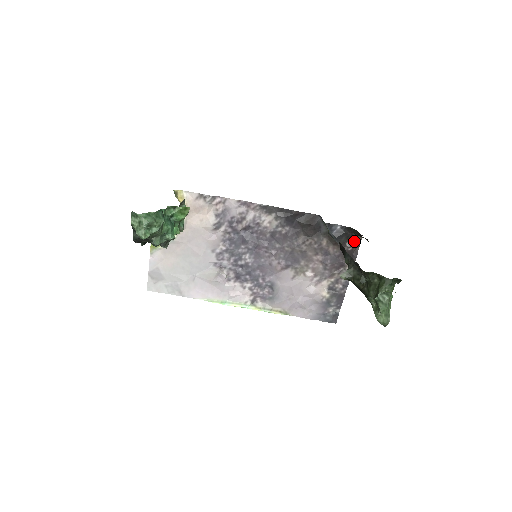
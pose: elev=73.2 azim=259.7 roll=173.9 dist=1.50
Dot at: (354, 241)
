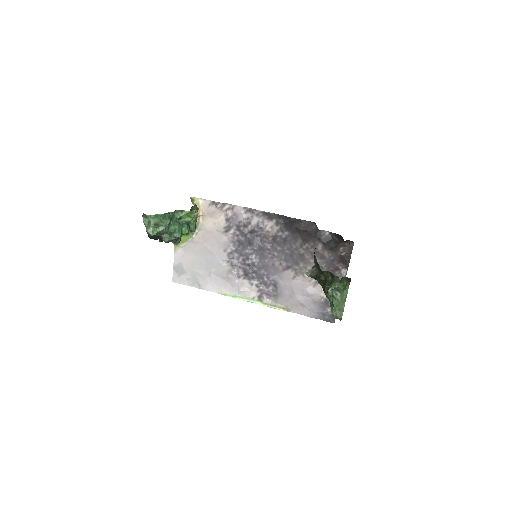
Dot at: (347, 247)
